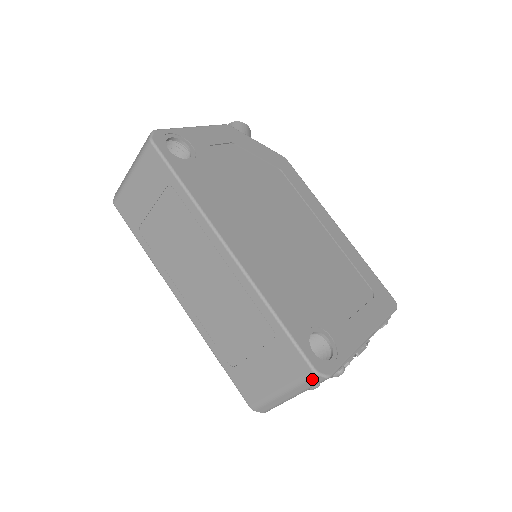
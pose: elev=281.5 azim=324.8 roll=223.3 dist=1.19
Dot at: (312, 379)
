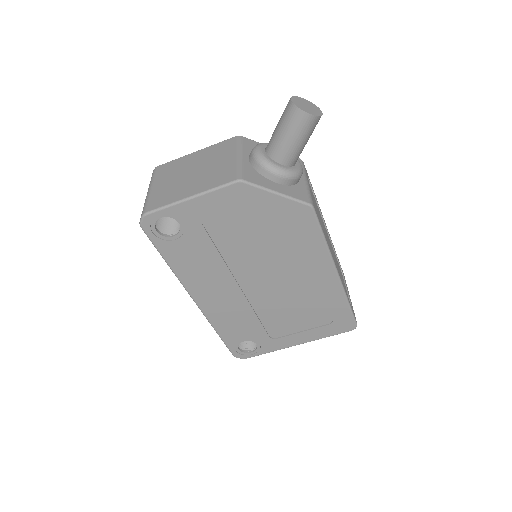
Dot at: occluded
